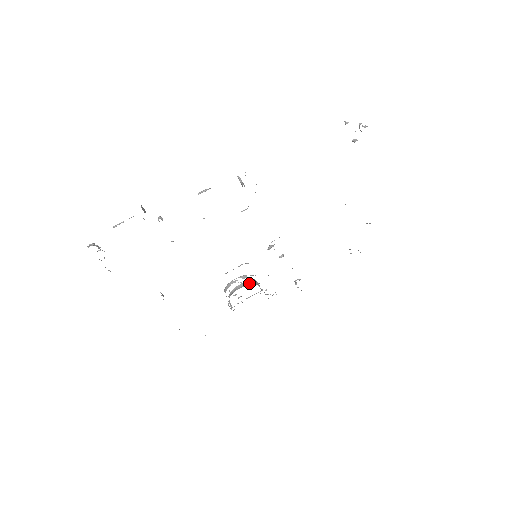
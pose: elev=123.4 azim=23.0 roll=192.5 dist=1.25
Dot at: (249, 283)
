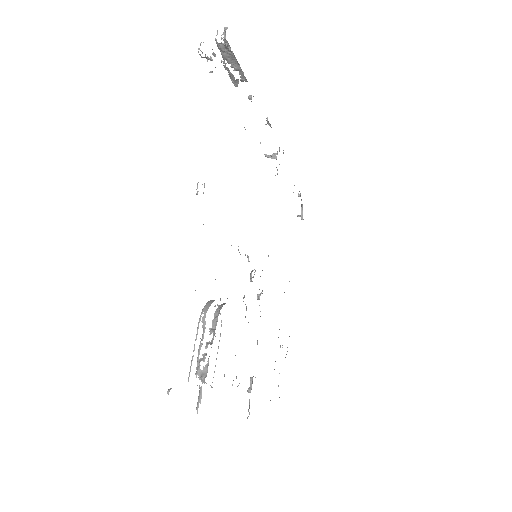
Dot at: occluded
